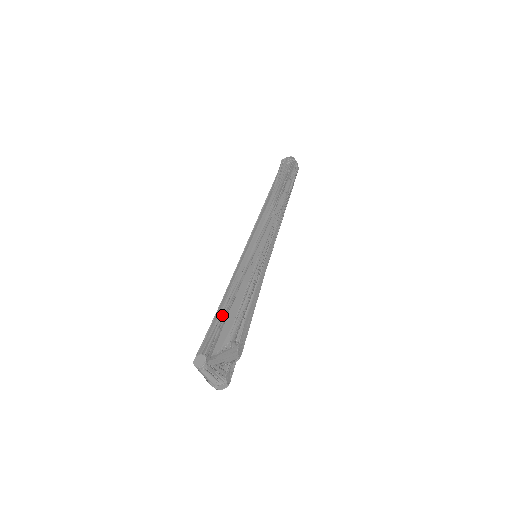
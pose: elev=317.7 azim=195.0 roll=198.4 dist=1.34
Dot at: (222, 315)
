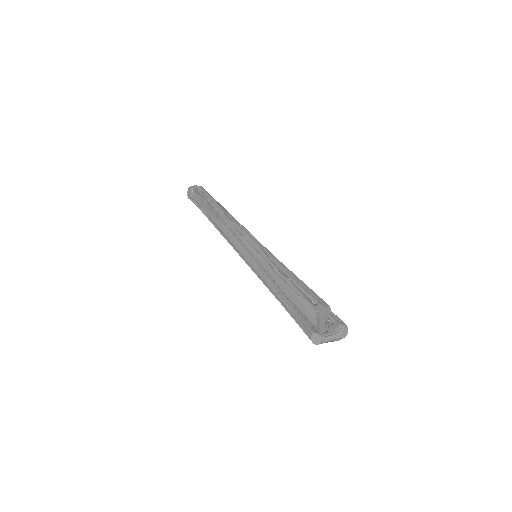
Dot at: (289, 305)
